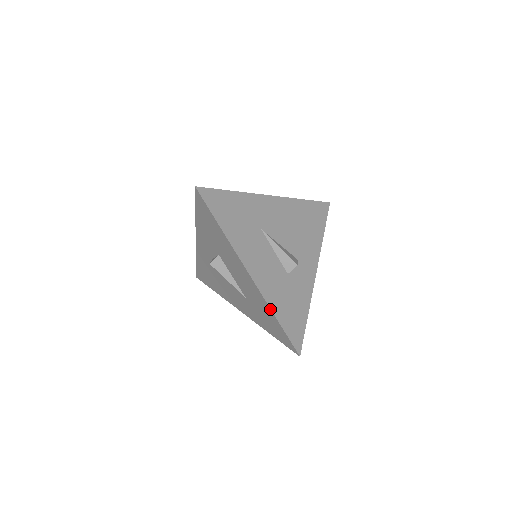
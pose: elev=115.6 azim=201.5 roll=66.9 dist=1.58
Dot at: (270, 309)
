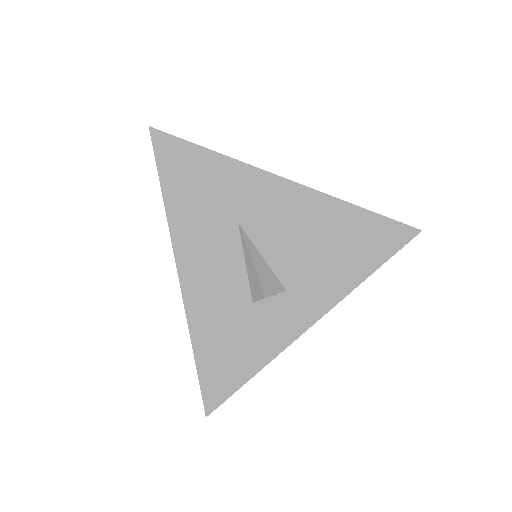
Dot at: (190, 334)
